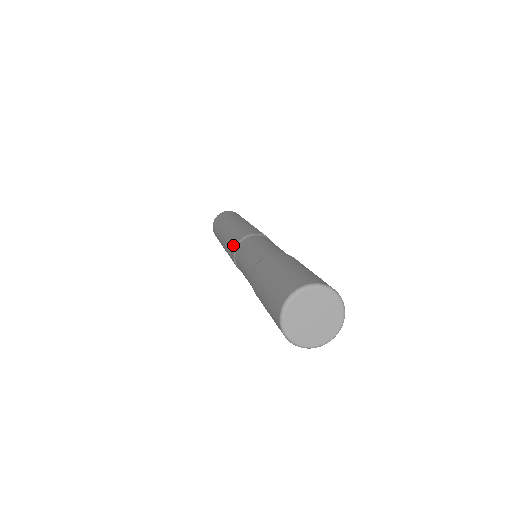
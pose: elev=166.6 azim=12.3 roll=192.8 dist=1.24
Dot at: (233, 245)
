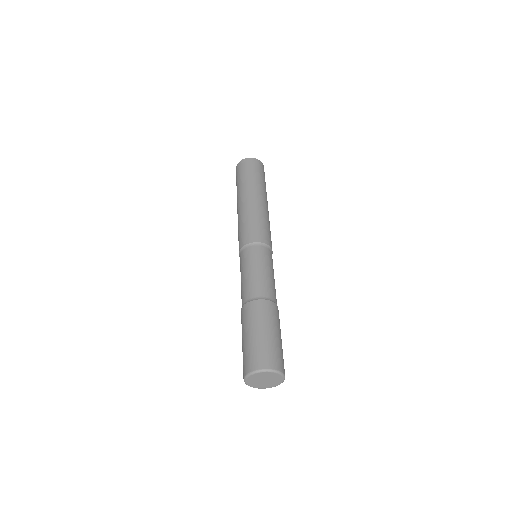
Dot at: (241, 241)
